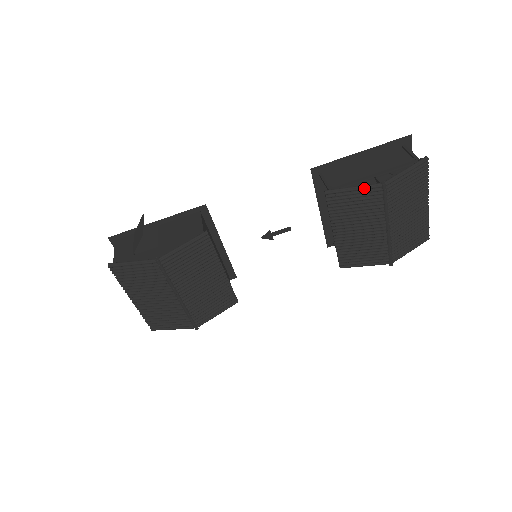
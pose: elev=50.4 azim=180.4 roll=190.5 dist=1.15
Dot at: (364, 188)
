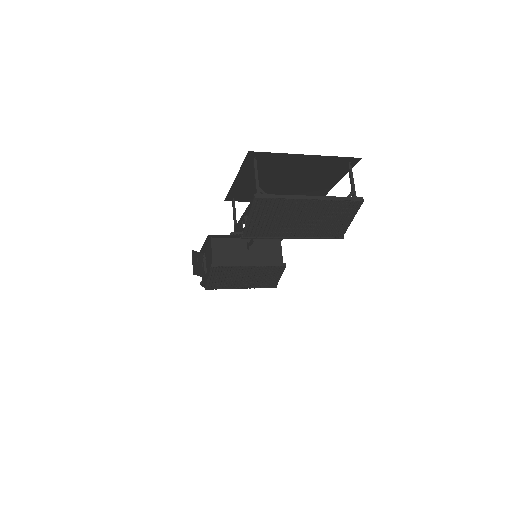
Dot at: occluded
